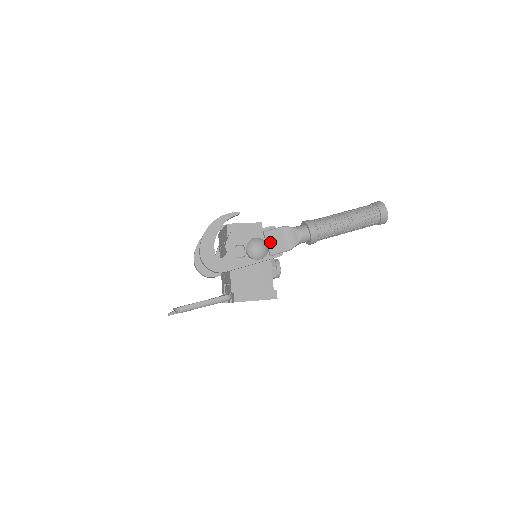
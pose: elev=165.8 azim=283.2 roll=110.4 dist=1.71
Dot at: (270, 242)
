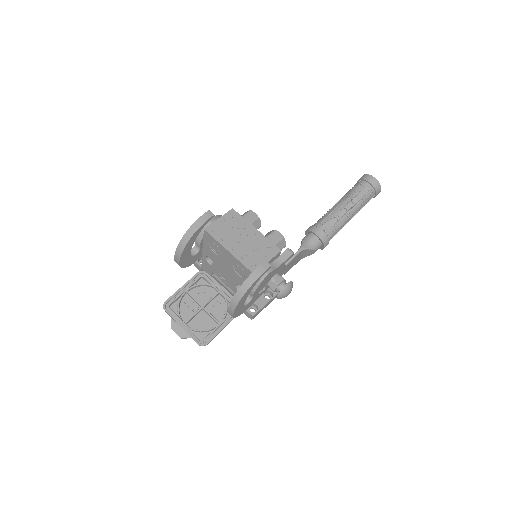
Dot at: (288, 268)
